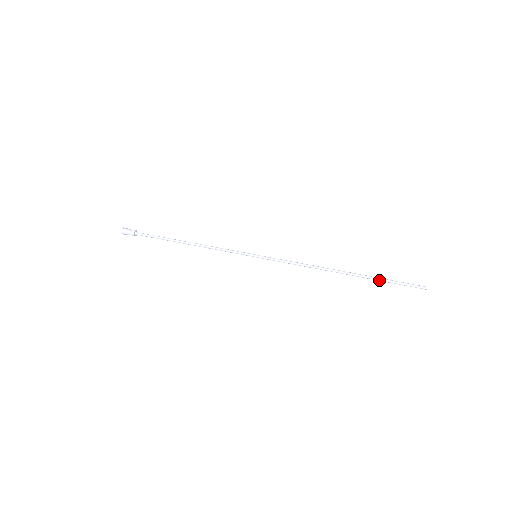
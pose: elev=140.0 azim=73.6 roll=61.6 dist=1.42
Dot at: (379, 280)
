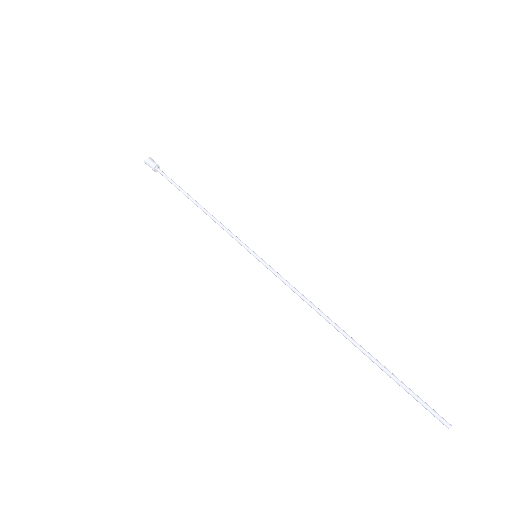
Dot at: (387, 373)
